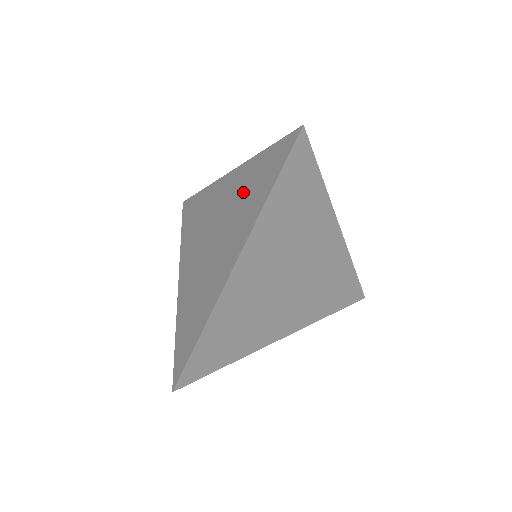
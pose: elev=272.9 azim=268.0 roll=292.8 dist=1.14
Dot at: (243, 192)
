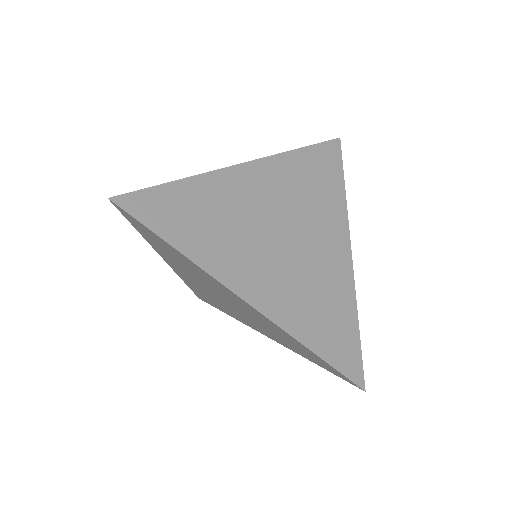
Dot at: occluded
